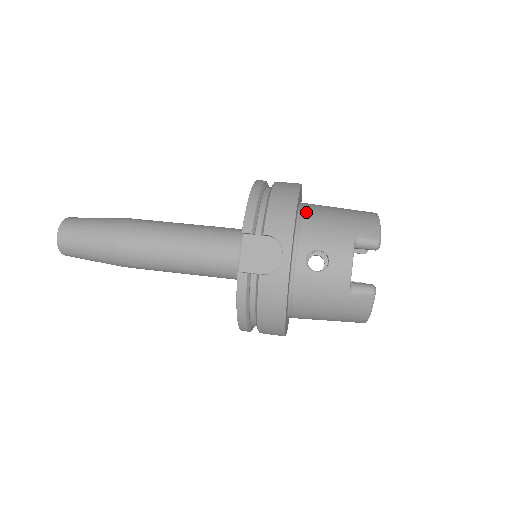
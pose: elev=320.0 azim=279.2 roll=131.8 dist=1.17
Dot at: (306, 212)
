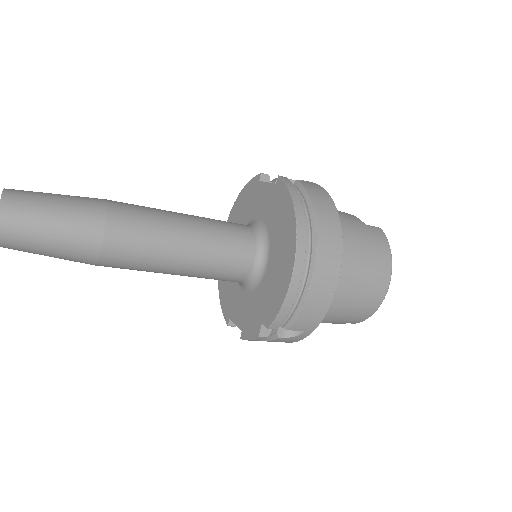
Dot at: occluded
